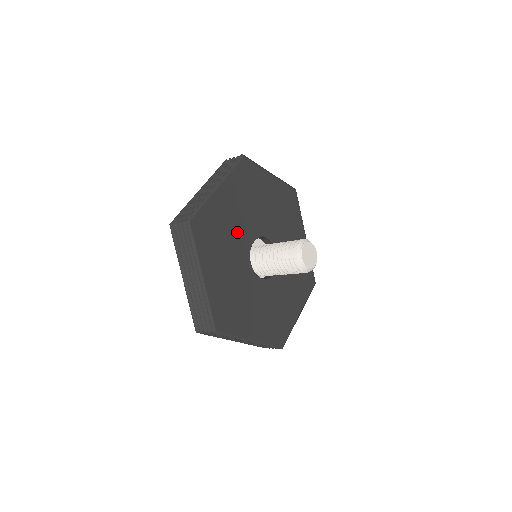
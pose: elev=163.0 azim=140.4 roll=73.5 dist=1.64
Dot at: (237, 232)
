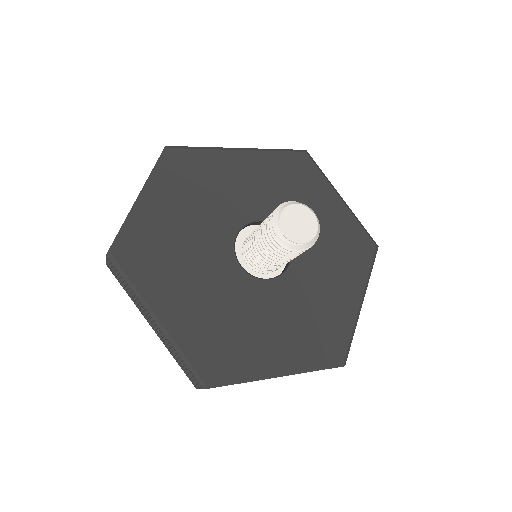
Dot at: (225, 296)
